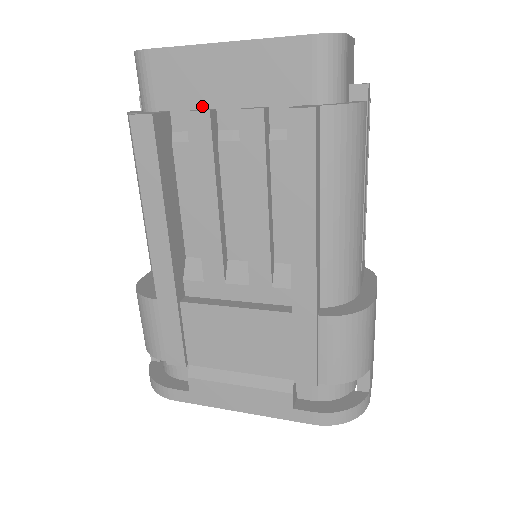
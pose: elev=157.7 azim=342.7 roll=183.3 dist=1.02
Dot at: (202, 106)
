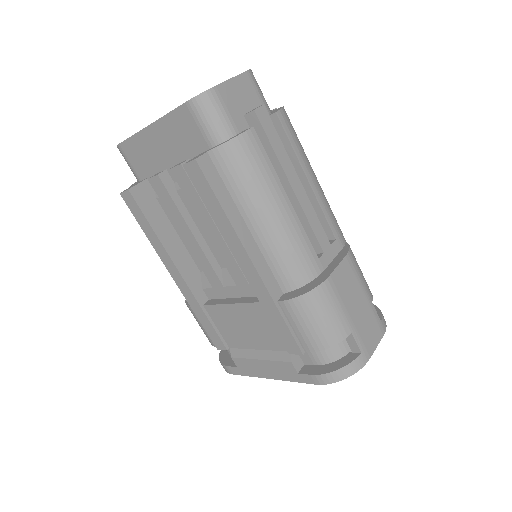
Dot at: (159, 170)
